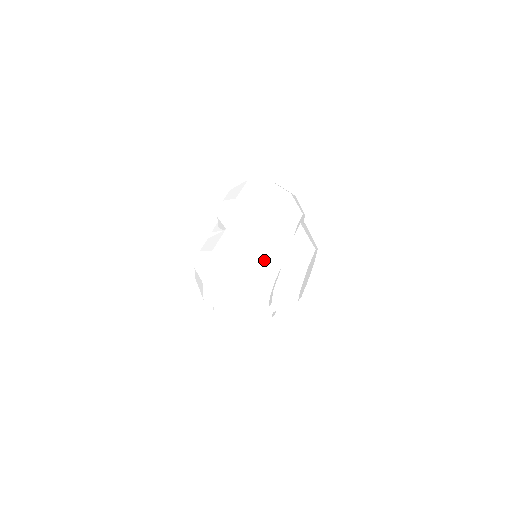
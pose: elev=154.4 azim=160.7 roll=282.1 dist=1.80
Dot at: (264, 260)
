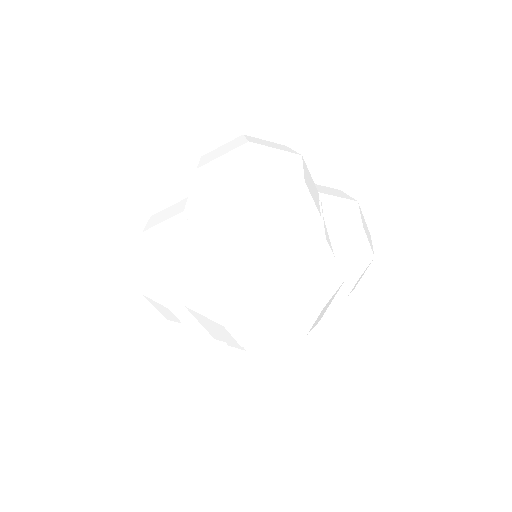
Dot at: (169, 254)
